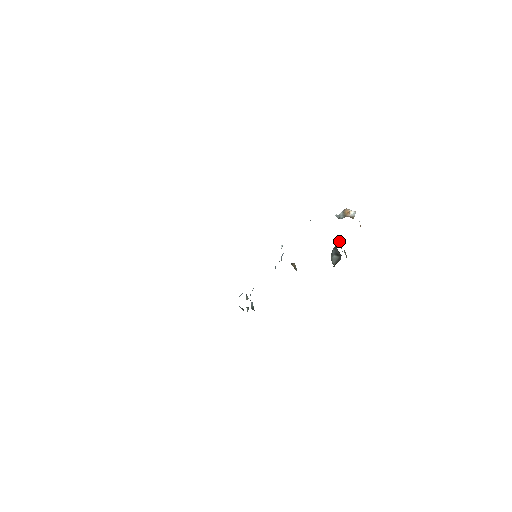
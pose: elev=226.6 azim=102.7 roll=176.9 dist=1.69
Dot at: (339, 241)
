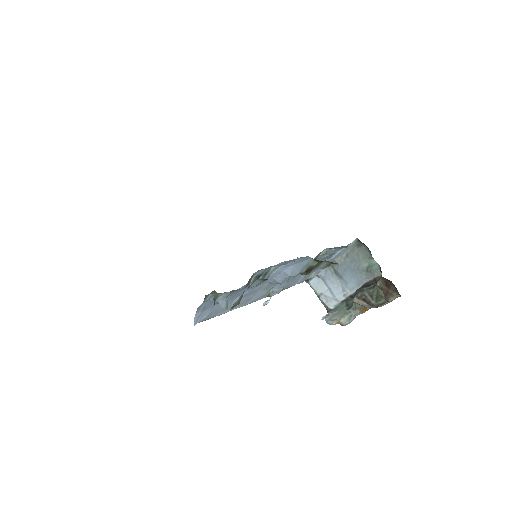
Dot at: (353, 302)
